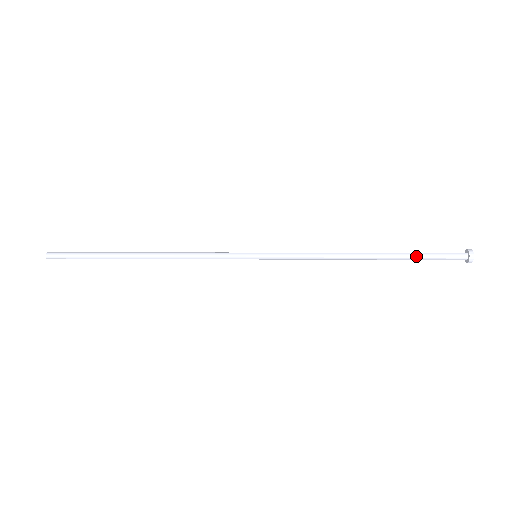
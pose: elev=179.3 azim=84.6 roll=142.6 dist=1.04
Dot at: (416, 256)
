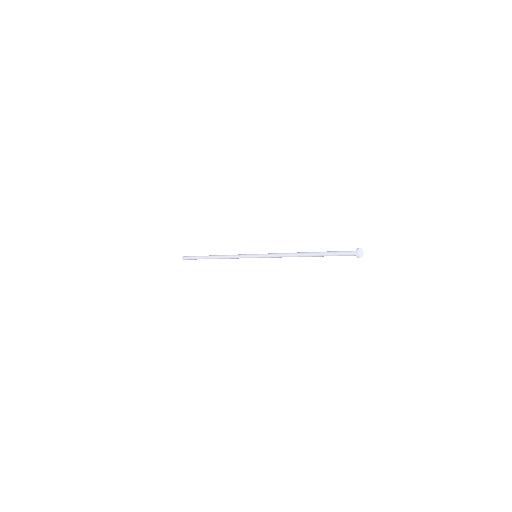
Dot at: (328, 252)
